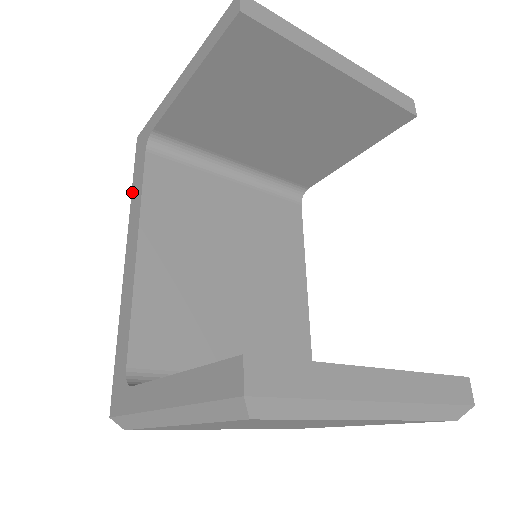
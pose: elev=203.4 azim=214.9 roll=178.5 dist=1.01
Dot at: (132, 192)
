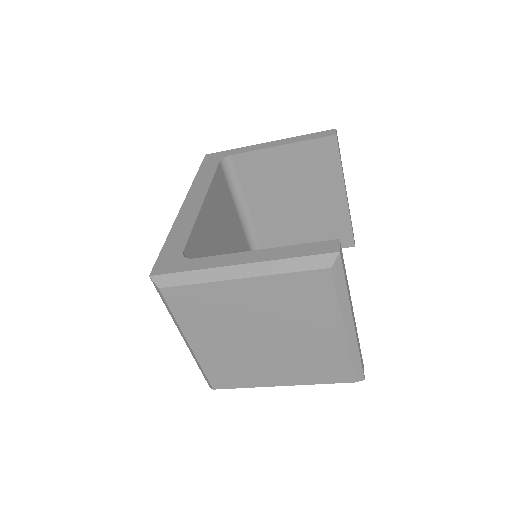
Dot at: (197, 176)
